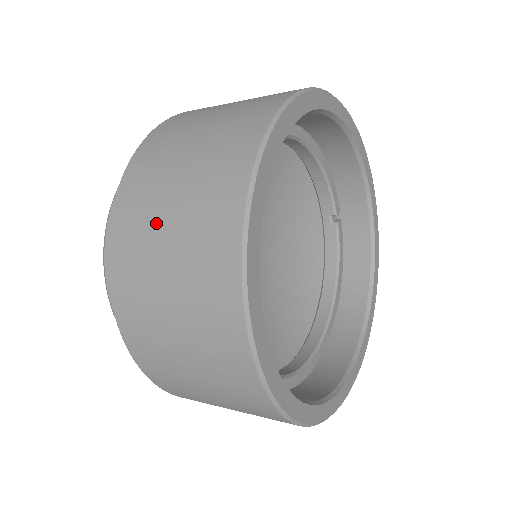
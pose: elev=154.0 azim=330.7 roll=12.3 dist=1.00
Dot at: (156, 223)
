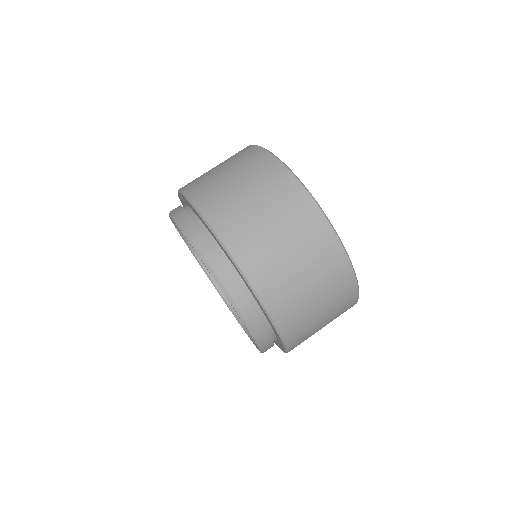
Dot at: (287, 267)
